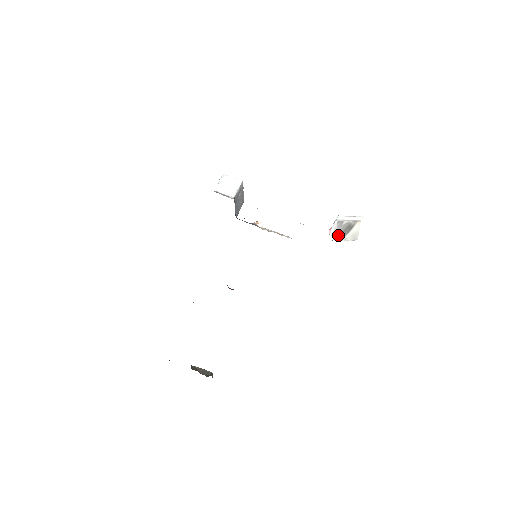
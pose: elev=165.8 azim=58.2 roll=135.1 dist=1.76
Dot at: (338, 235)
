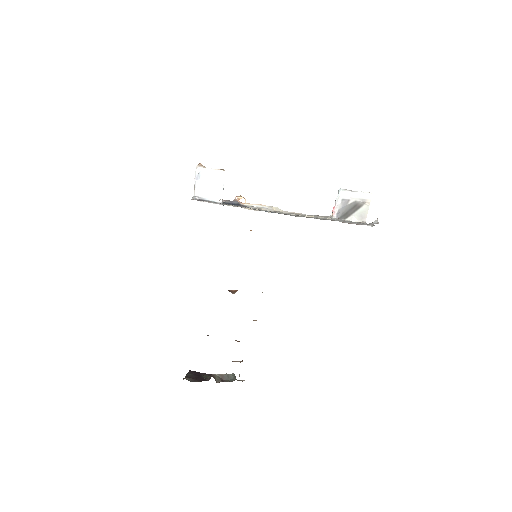
Dot at: (343, 214)
